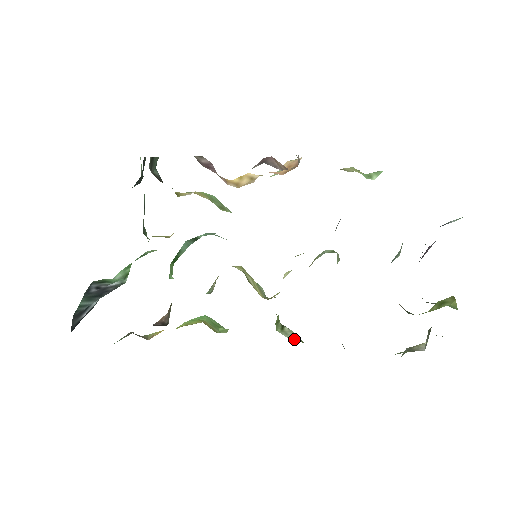
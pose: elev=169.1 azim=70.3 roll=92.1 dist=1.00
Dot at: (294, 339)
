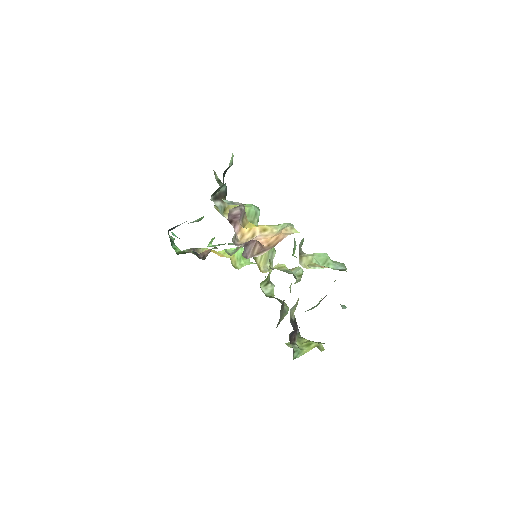
Dot at: (269, 293)
